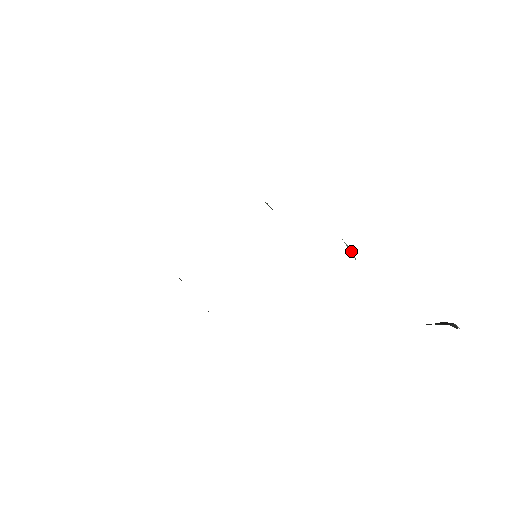
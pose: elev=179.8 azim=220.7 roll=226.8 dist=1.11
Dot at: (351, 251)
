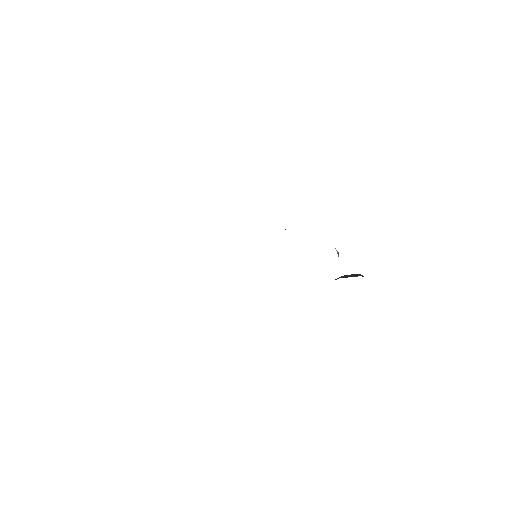
Dot at: (338, 253)
